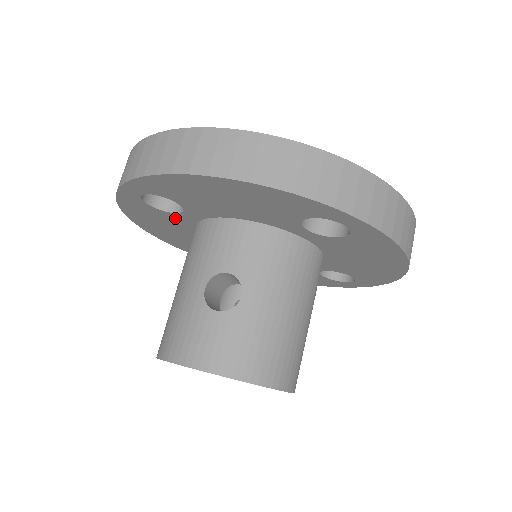
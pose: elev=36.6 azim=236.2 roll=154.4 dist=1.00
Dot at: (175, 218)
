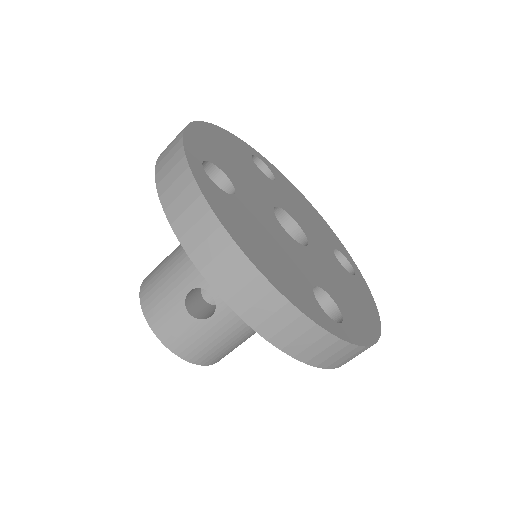
Dot at: occluded
